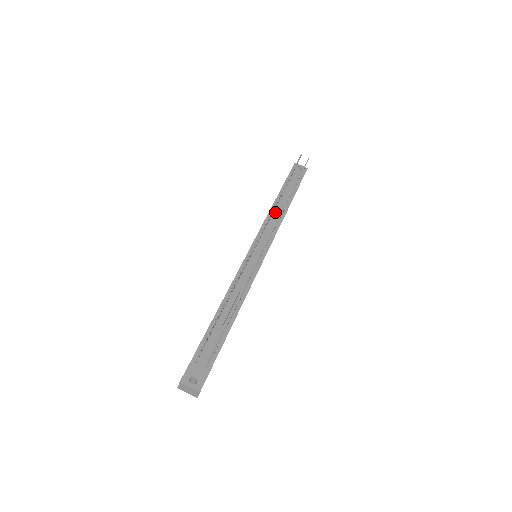
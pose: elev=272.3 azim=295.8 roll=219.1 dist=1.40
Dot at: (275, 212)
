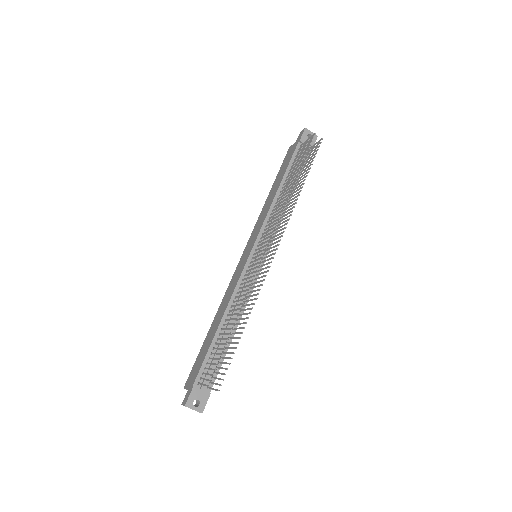
Dot at: occluded
